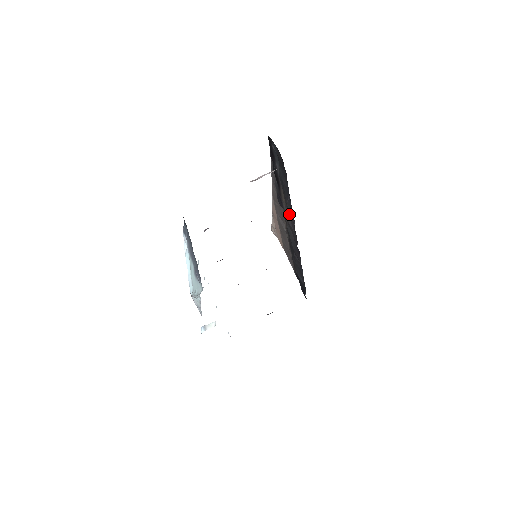
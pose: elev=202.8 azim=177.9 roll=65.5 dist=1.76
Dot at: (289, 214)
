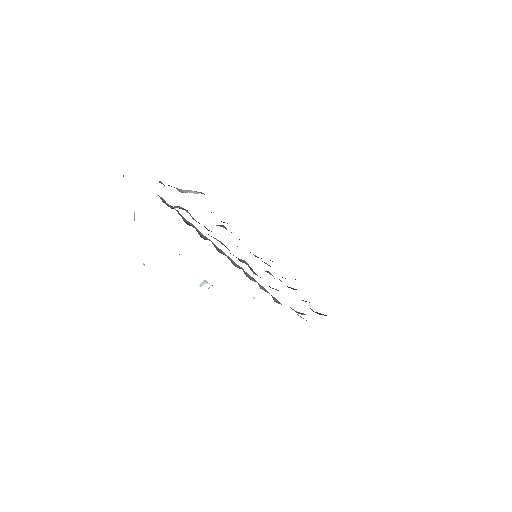
Dot at: occluded
